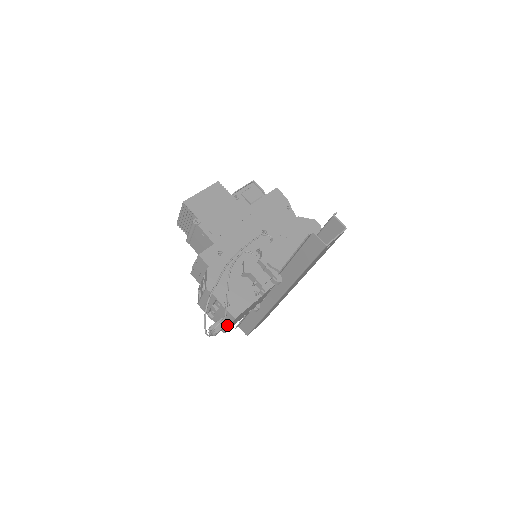
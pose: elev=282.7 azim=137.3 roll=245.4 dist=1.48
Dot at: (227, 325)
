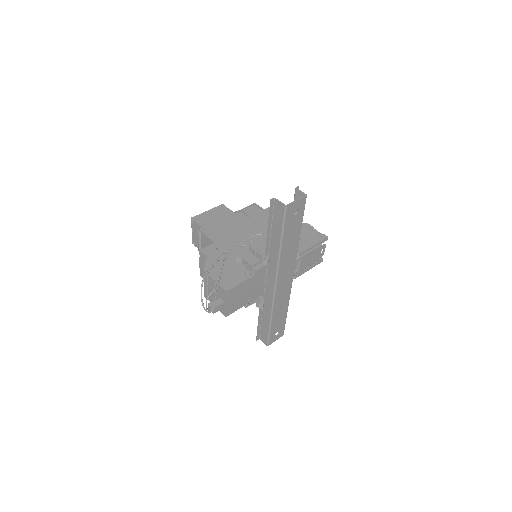
Dot at: (225, 305)
